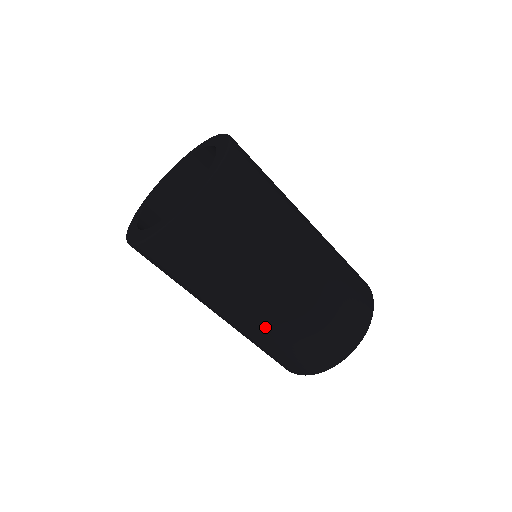
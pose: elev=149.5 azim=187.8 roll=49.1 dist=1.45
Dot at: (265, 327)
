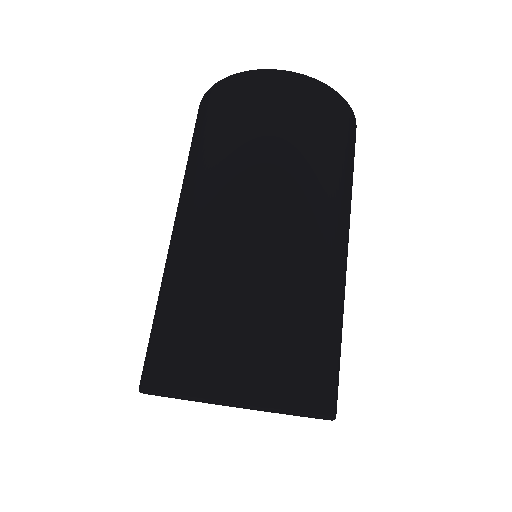
Dot at: (235, 247)
